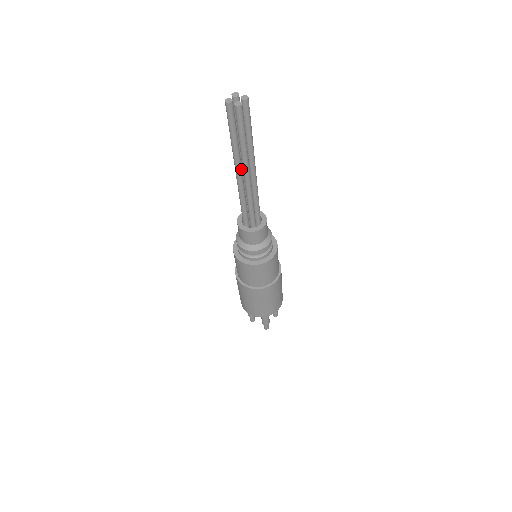
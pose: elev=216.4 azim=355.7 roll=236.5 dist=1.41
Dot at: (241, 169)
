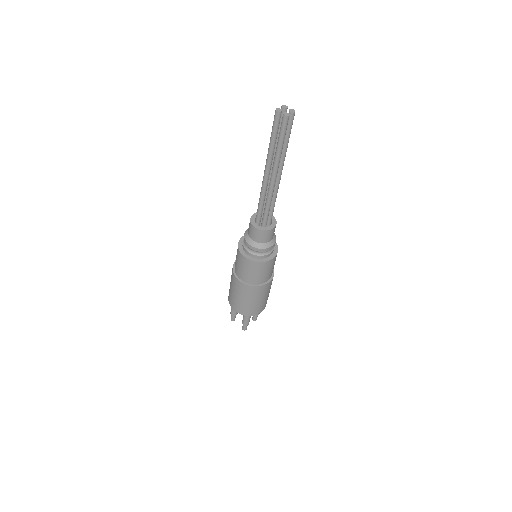
Dot at: (270, 171)
